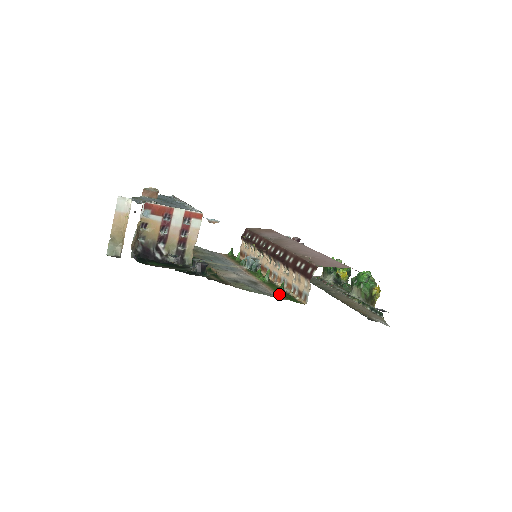
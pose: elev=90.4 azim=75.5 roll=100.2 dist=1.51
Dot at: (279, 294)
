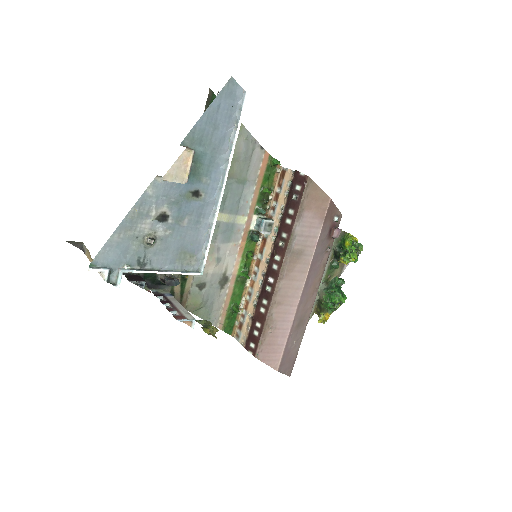
Dot at: (226, 314)
